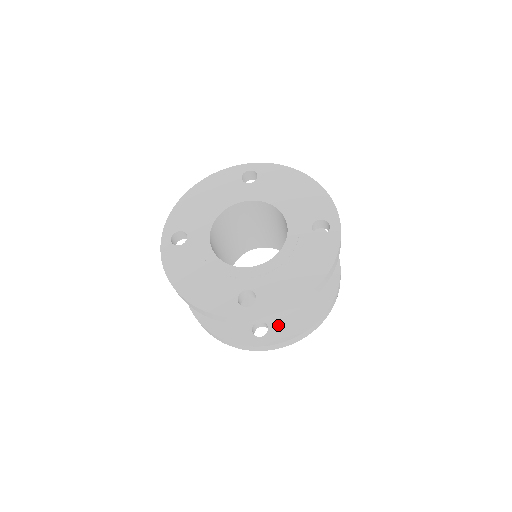
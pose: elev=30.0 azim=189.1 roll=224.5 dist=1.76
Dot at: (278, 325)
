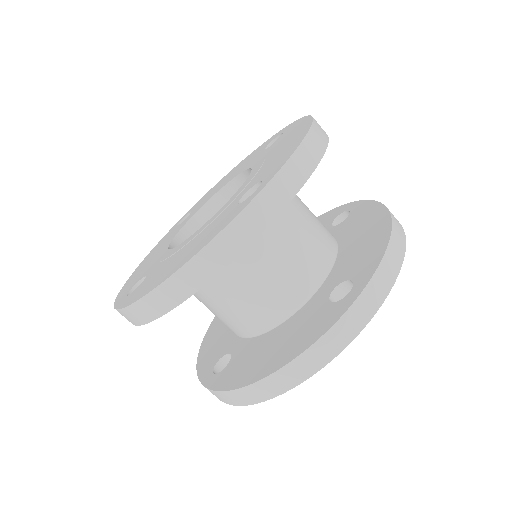
Dot at: (356, 267)
